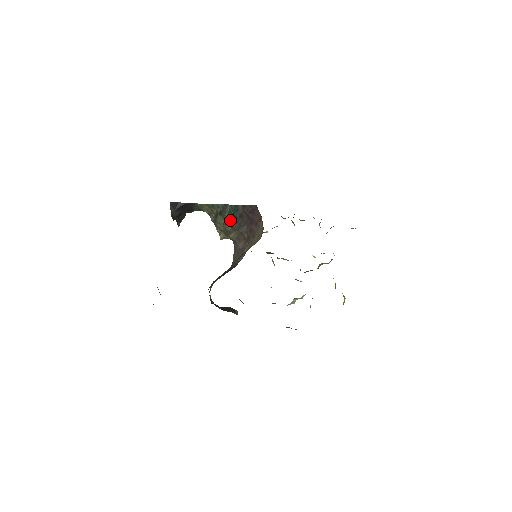
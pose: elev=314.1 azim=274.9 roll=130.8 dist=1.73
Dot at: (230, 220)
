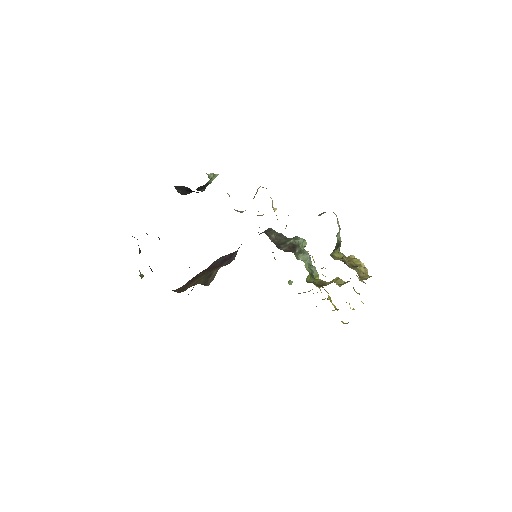
Dot at: occluded
